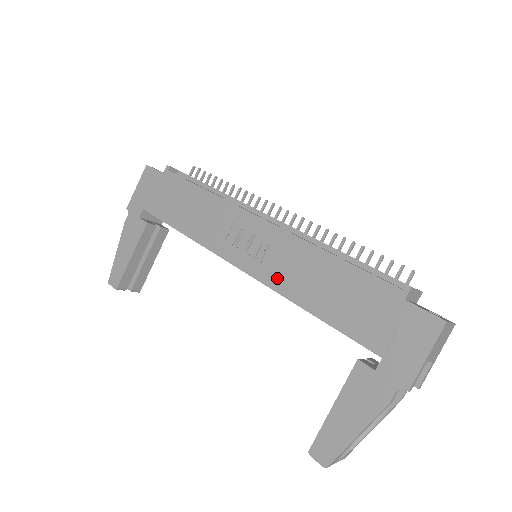
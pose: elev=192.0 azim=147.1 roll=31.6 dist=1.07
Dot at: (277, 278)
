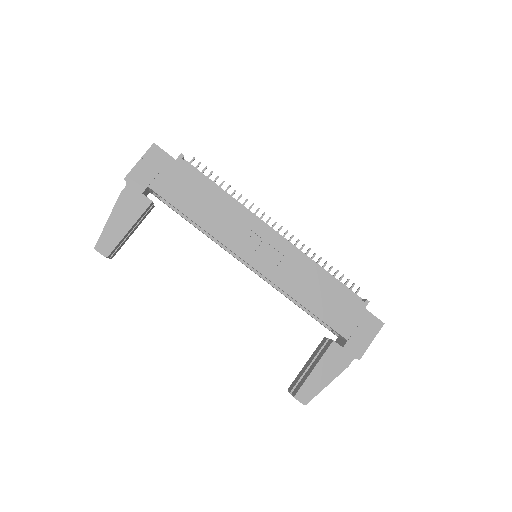
Dot at: (284, 280)
